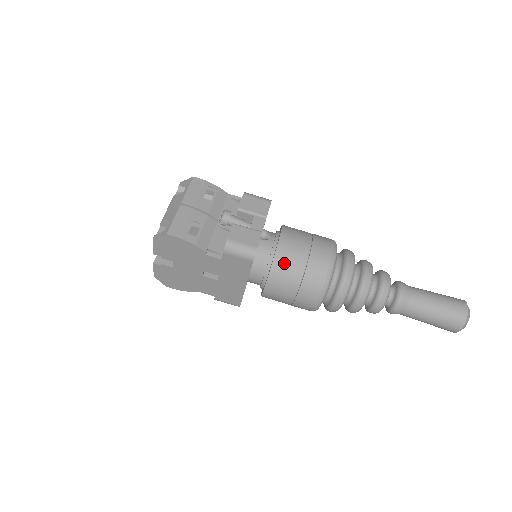
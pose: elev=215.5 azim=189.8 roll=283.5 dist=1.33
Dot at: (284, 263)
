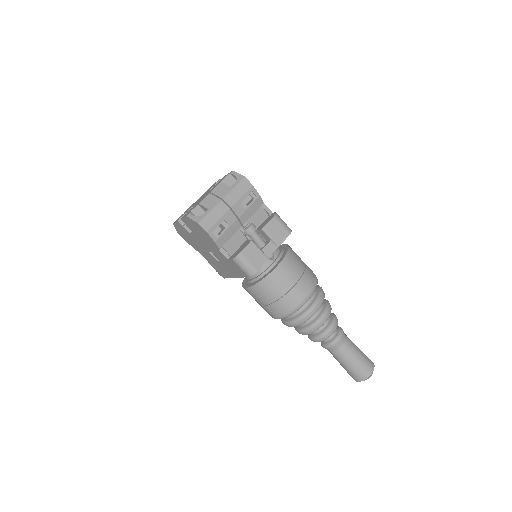
Dot at: (270, 284)
